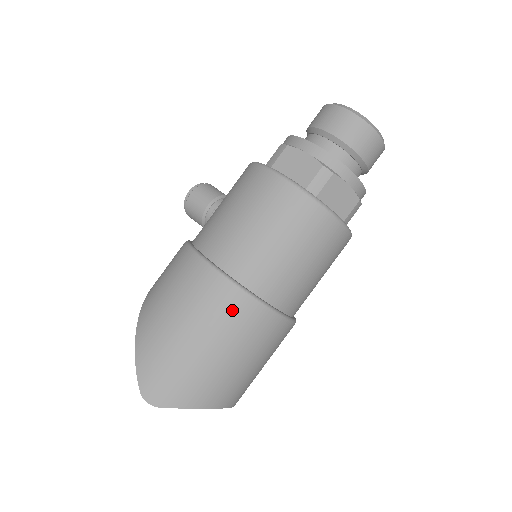
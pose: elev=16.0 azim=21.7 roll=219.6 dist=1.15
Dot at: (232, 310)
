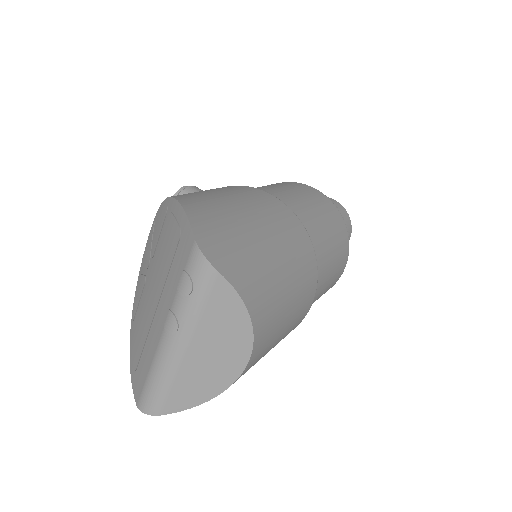
Dot at: (296, 235)
